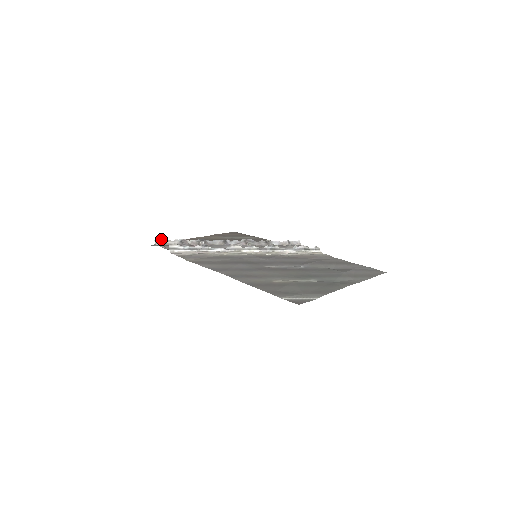
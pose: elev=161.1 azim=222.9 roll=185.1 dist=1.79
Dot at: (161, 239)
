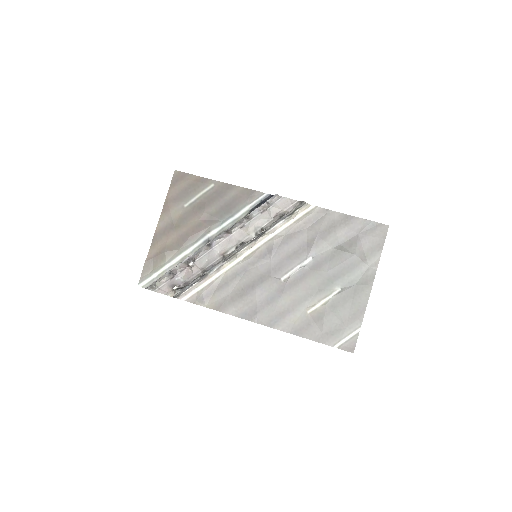
Dot at: (151, 285)
